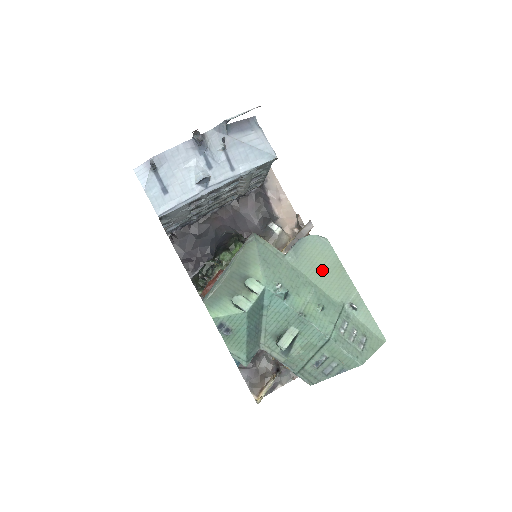
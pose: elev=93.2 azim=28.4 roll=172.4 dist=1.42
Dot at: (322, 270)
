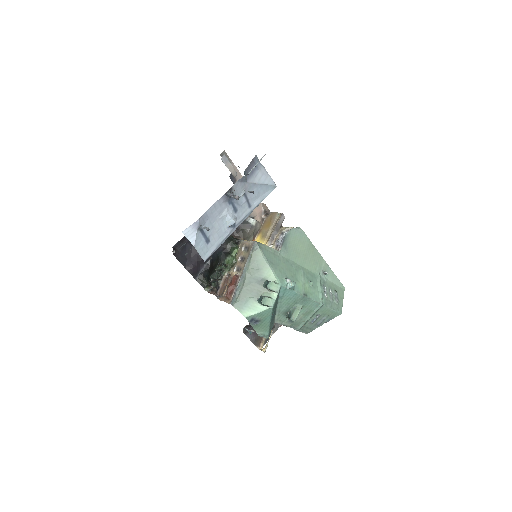
Dot at: (303, 254)
